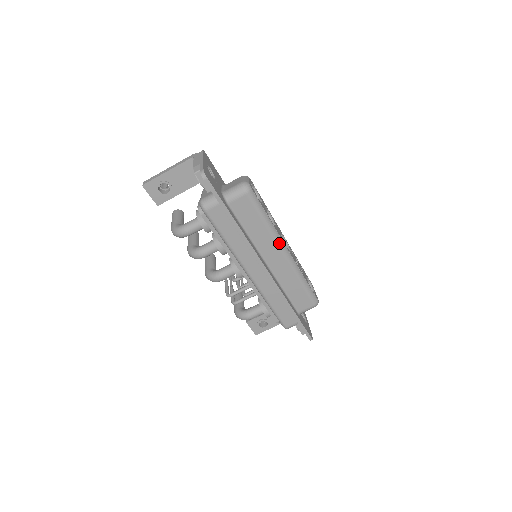
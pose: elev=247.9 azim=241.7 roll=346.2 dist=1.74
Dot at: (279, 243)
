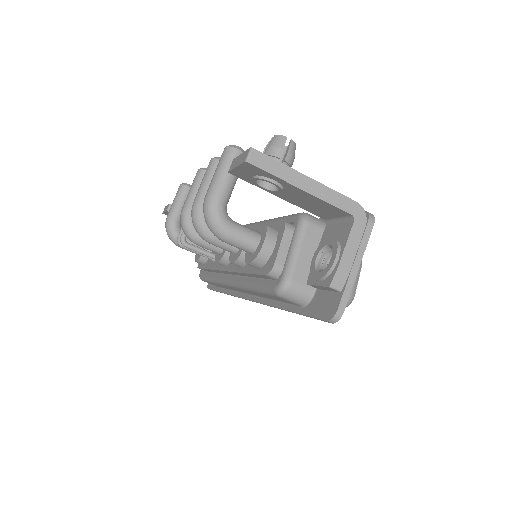
Dot at: occluded
